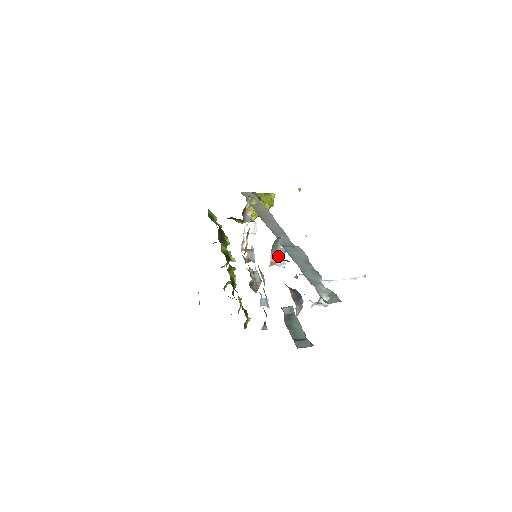
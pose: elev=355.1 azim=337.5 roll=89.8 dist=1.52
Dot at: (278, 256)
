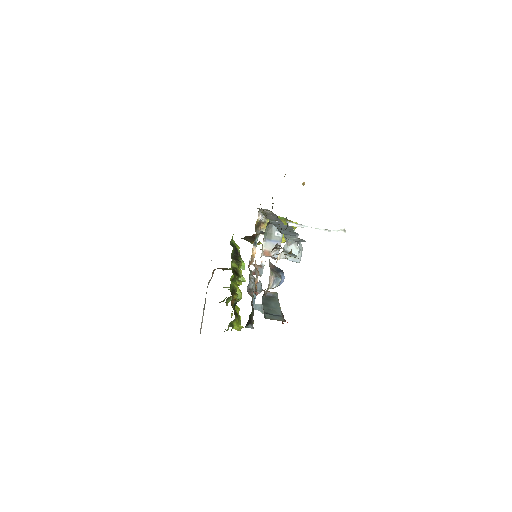
Dot at: (272, 245)
